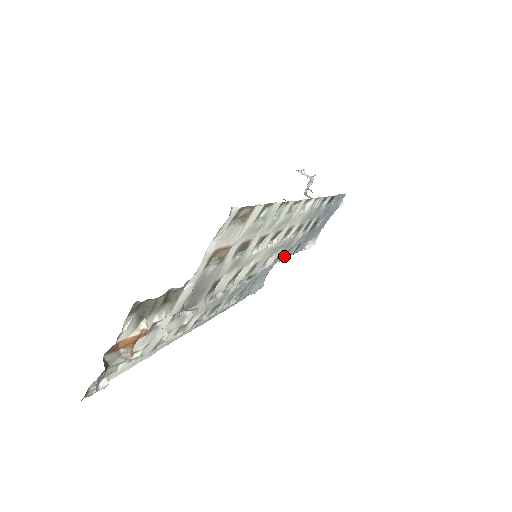
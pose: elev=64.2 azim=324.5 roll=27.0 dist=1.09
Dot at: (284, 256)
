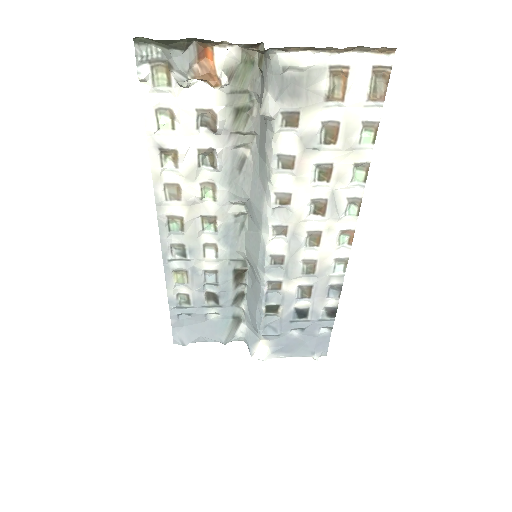
Dot at: (268, 285)
